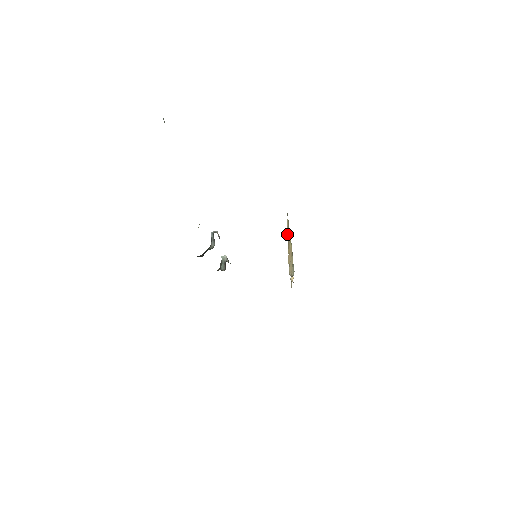
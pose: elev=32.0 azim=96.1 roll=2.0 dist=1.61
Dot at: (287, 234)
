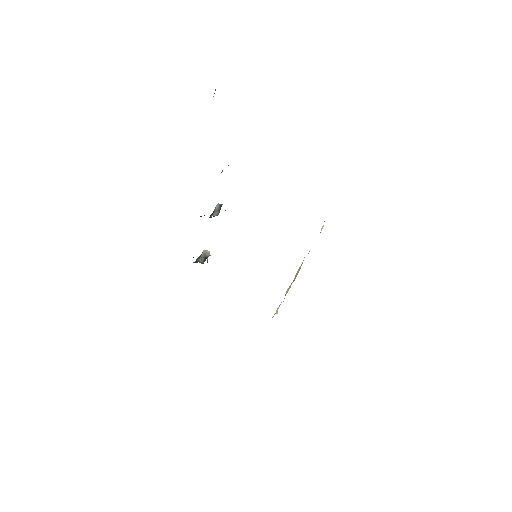
Dot at: occluded
